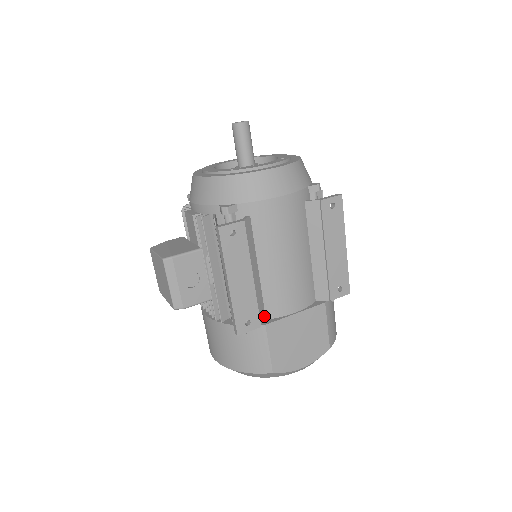
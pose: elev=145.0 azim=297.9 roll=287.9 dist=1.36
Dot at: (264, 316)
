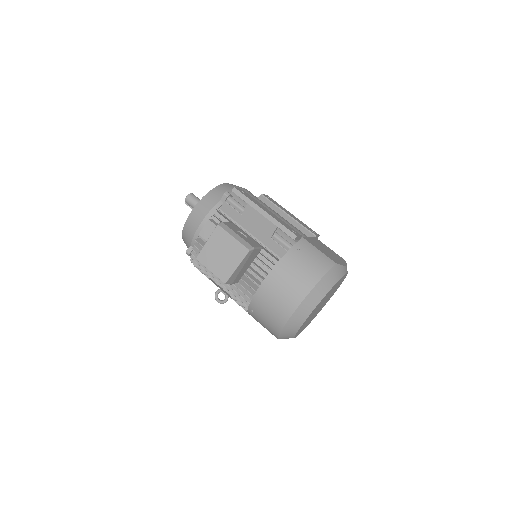
Dot at: (297, 240)
